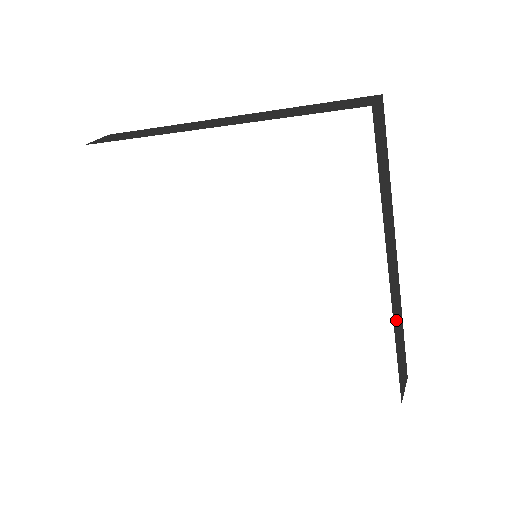
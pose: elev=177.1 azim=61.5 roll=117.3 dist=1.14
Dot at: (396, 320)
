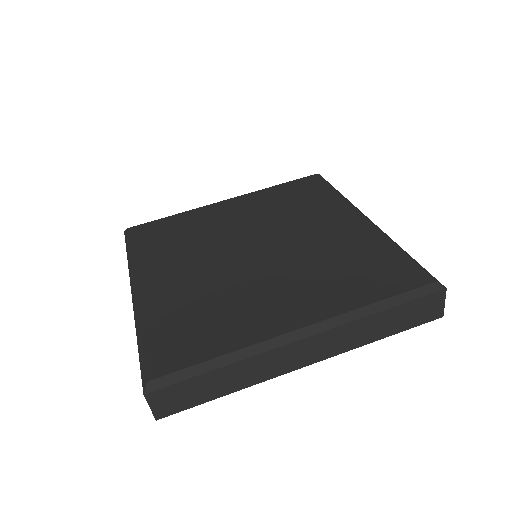
Dot at: occluded
